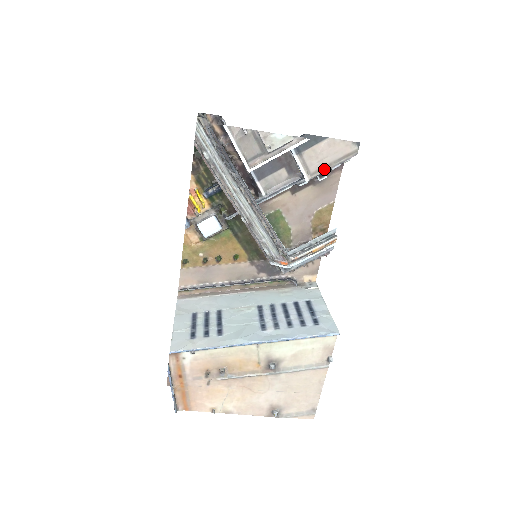
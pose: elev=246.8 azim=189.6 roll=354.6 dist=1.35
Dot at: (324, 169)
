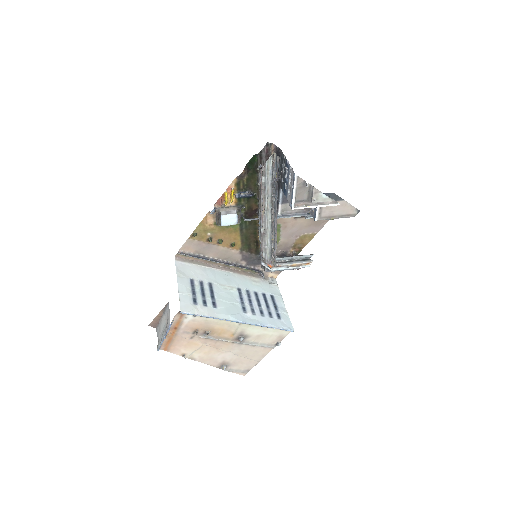
Dot at: (330, 217)
